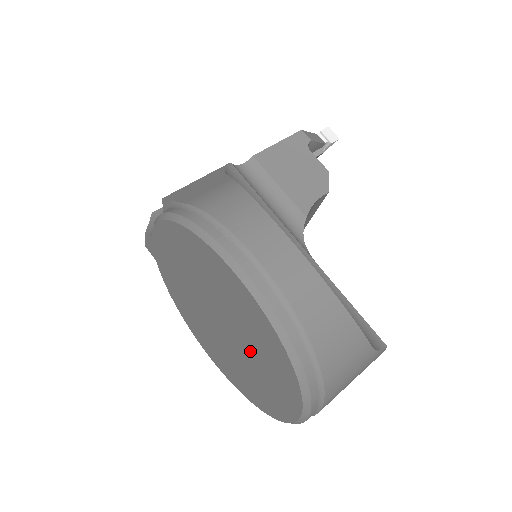
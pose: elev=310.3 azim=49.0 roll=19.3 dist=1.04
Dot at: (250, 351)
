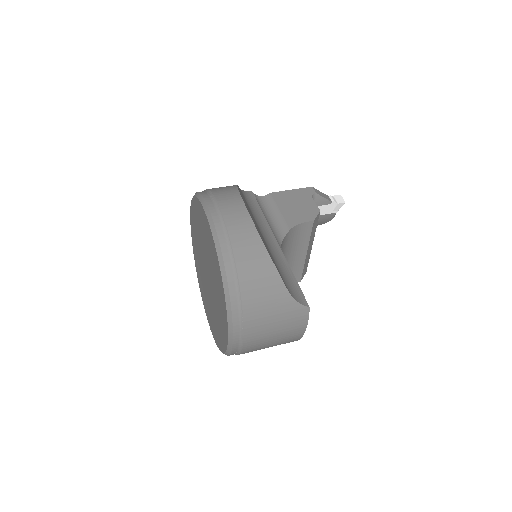
Dot at: (214, 283)
